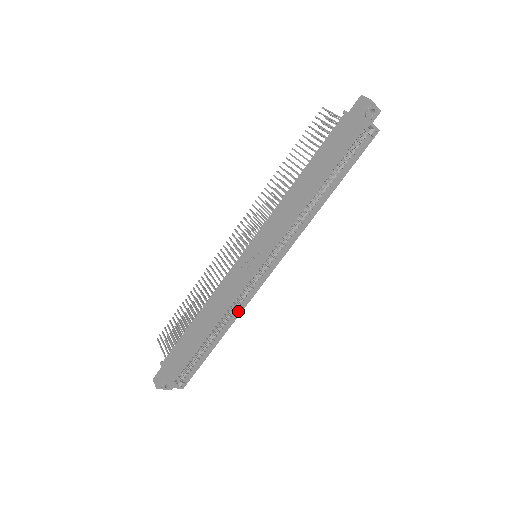
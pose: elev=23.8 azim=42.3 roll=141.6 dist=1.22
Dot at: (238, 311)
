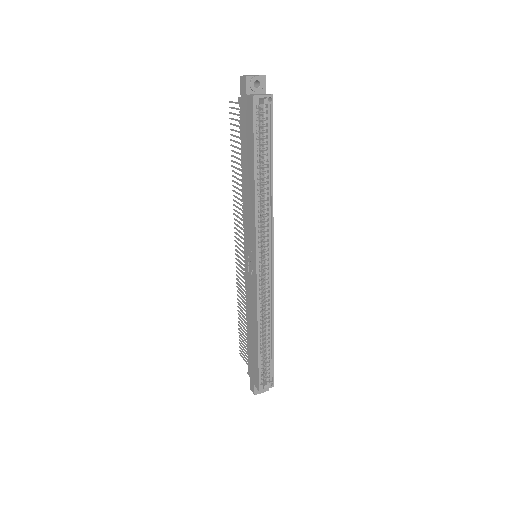
Dot at: (271, 307)
